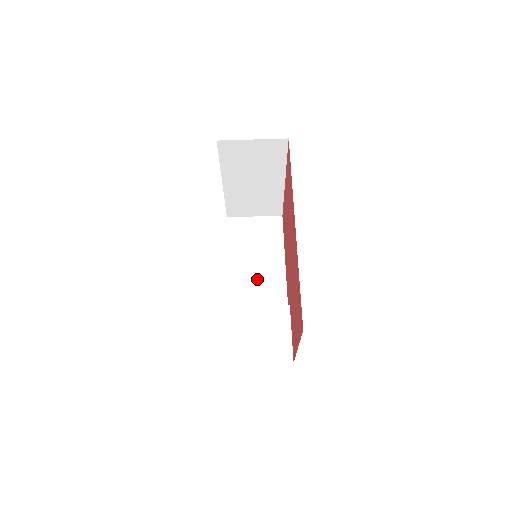
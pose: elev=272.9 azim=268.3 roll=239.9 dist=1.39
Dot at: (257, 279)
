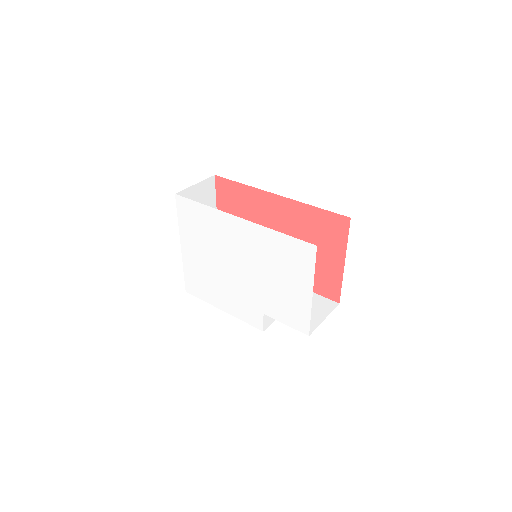
Dot at: occluded
